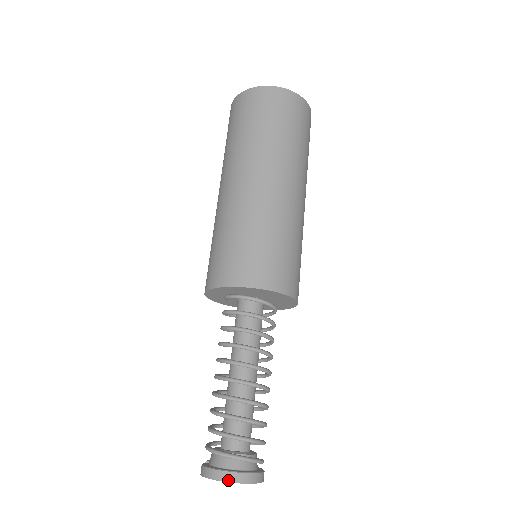
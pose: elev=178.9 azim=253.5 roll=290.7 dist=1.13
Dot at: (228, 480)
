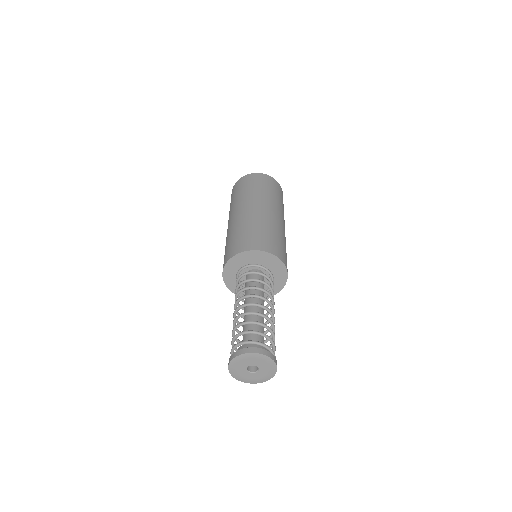
Dot at: (236, 356)
